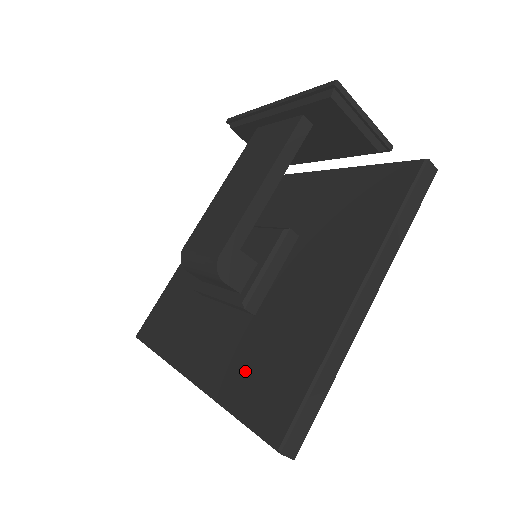
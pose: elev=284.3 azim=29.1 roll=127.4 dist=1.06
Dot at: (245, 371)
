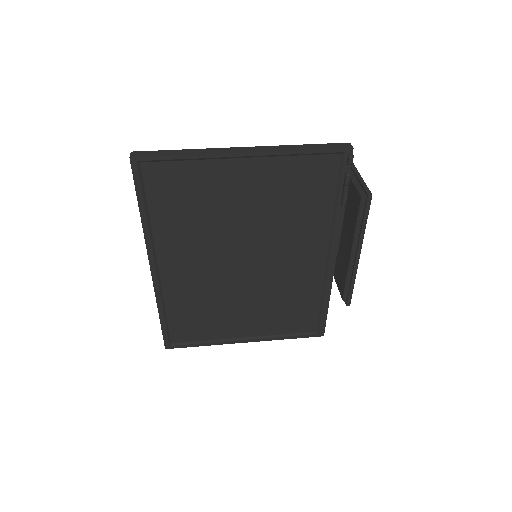
Dot at: occluded
